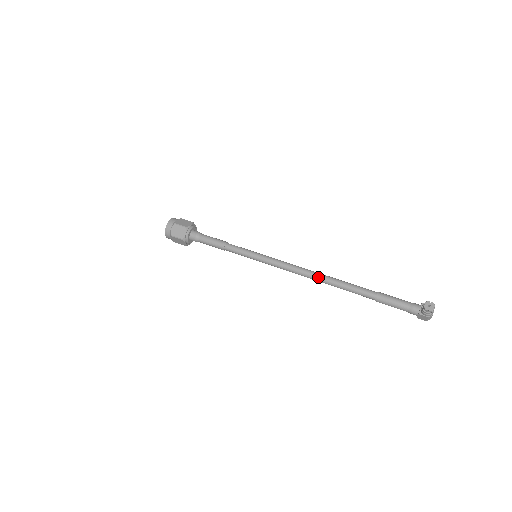
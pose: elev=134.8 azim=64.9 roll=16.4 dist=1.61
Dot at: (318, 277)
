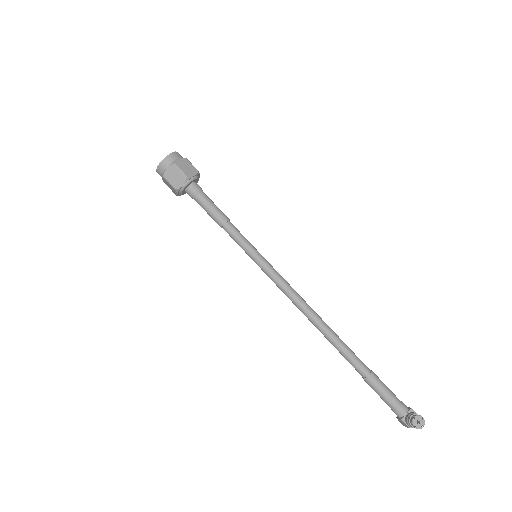
Dot at: (315, 321)
